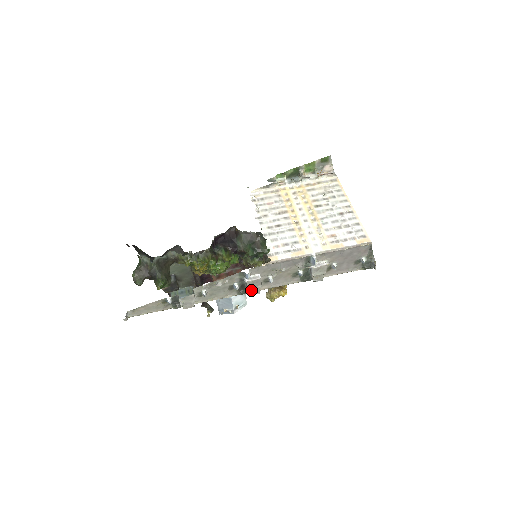
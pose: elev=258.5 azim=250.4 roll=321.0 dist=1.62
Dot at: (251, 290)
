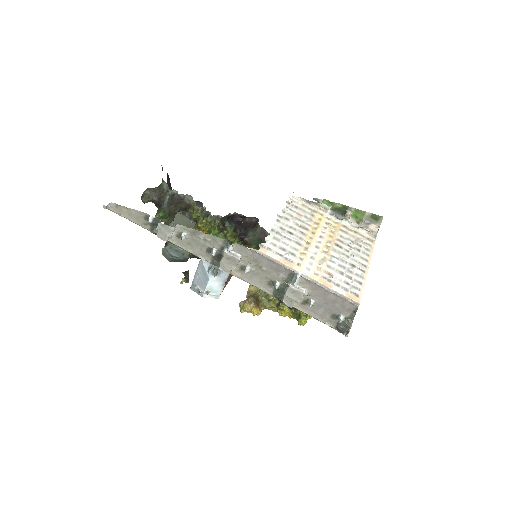
Dot at: (223, 264)
